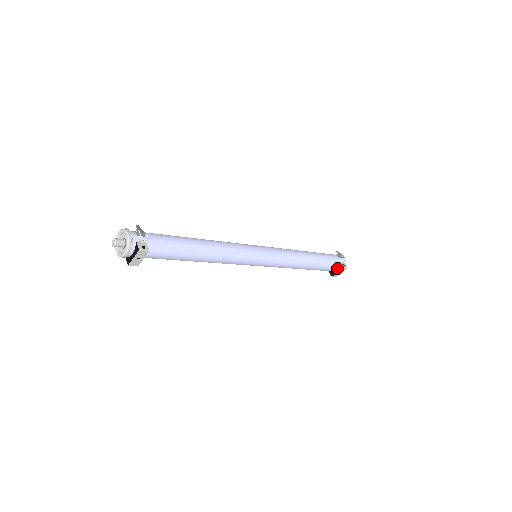
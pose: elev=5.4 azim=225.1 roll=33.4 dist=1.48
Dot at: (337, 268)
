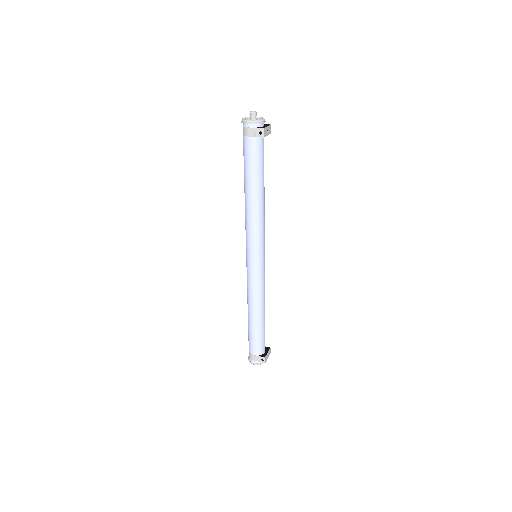
Dot at: (265, 350)
